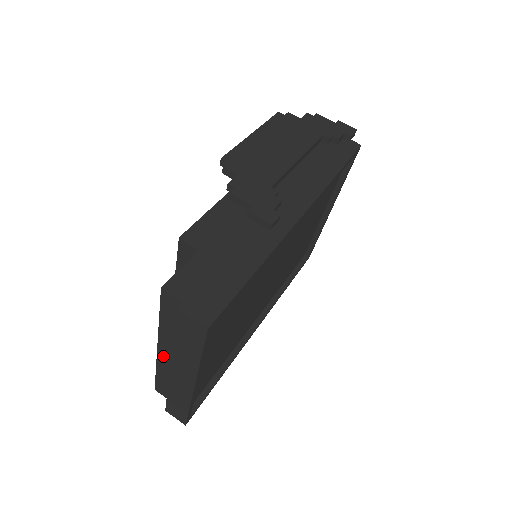
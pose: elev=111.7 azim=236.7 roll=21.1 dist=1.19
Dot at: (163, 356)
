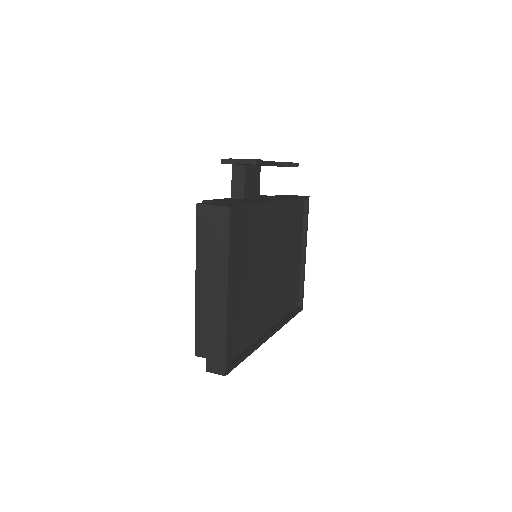
Dot at: (200, 289)
